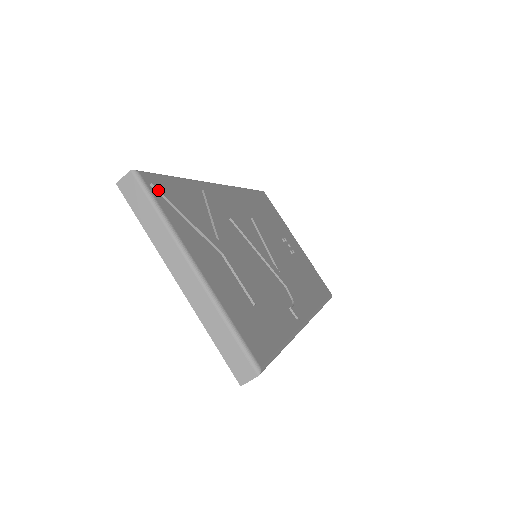
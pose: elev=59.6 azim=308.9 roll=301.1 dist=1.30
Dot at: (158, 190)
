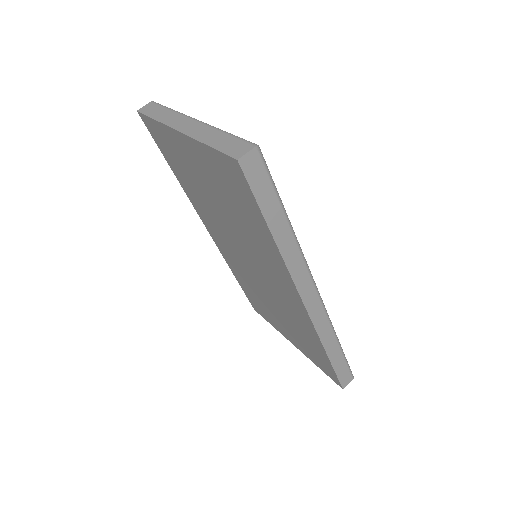
Dot at: occluded
